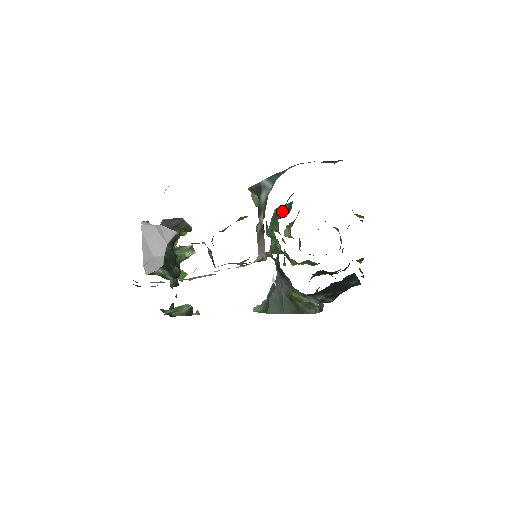
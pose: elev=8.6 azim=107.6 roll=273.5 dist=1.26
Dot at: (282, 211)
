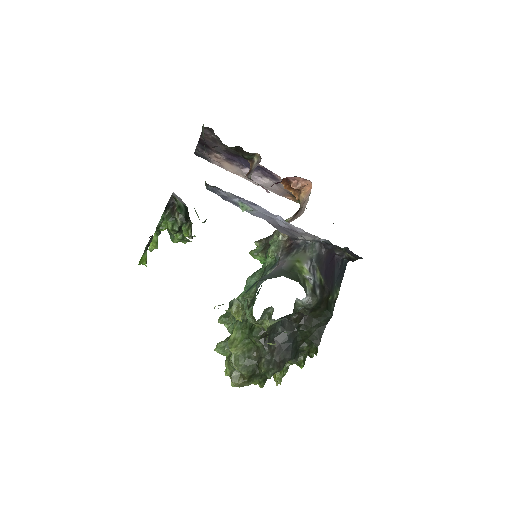
Dot at: occluded
